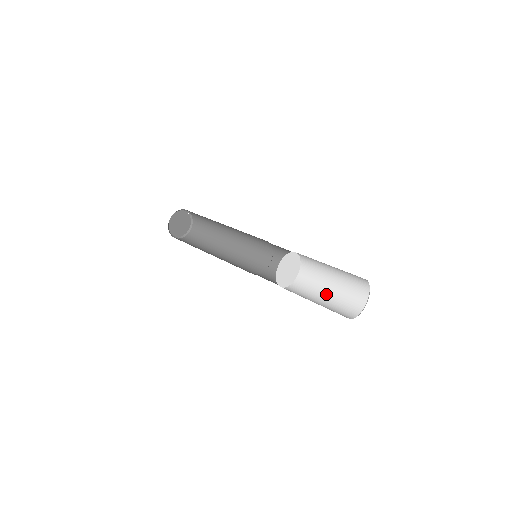
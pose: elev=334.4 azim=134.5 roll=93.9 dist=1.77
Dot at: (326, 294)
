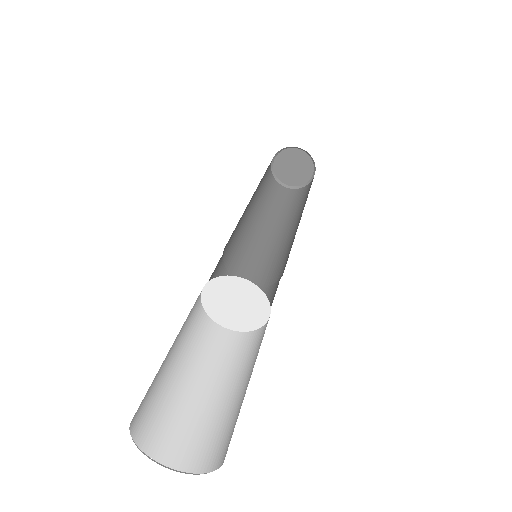
Dot at: (233, 389)
